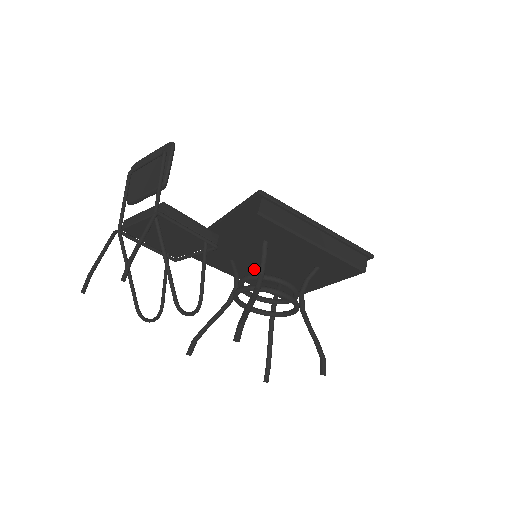
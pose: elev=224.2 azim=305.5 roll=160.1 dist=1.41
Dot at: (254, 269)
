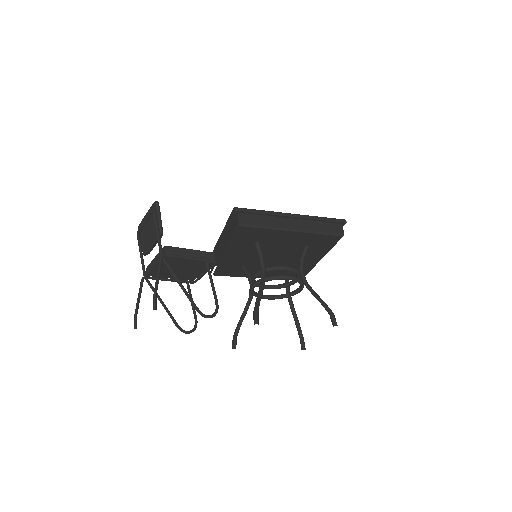
Dot at: occluded
